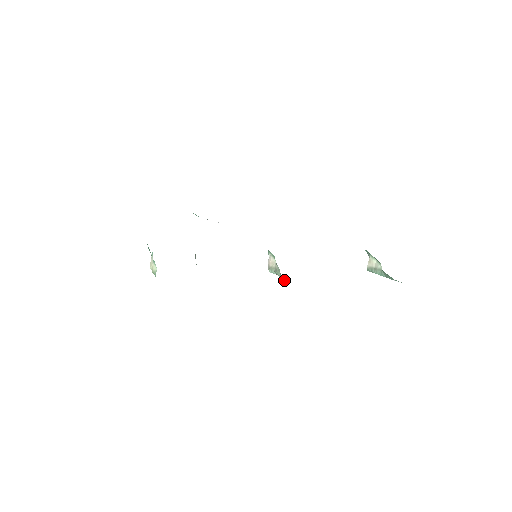
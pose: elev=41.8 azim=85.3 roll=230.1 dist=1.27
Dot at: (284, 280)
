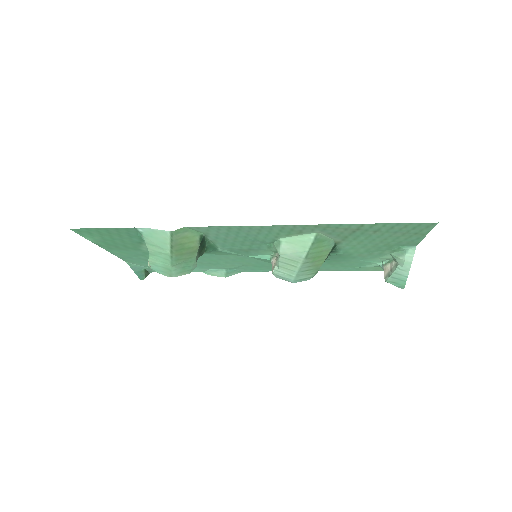
Dot at: (279, 244)
